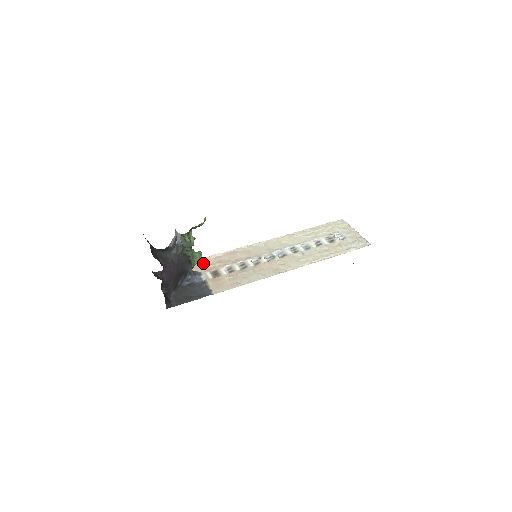
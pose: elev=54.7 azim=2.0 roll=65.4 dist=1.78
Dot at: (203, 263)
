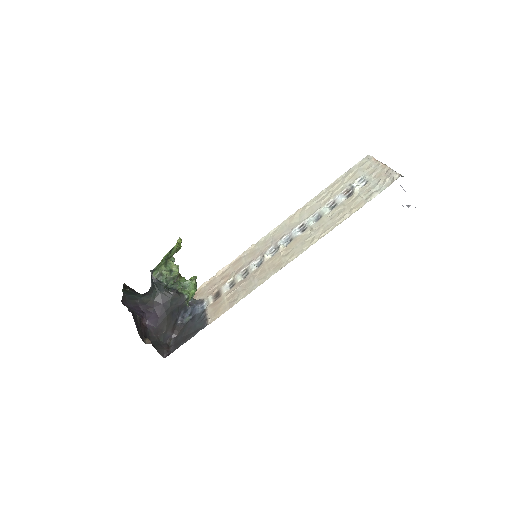
Dot at: (208, 286)
